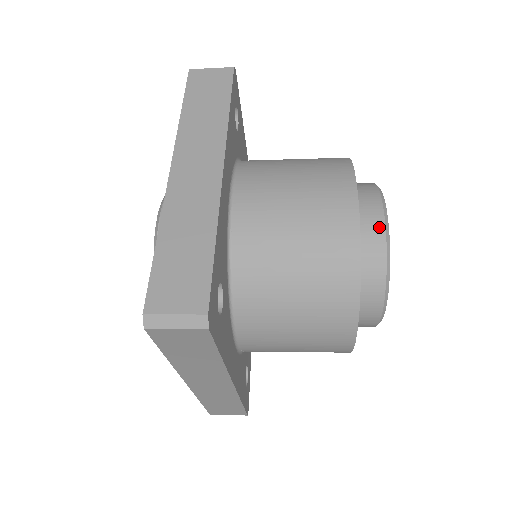
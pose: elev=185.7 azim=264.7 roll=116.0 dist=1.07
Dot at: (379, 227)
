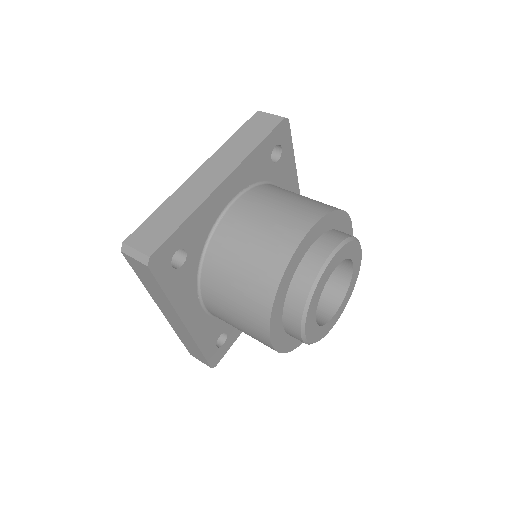
Dot at: occluded
